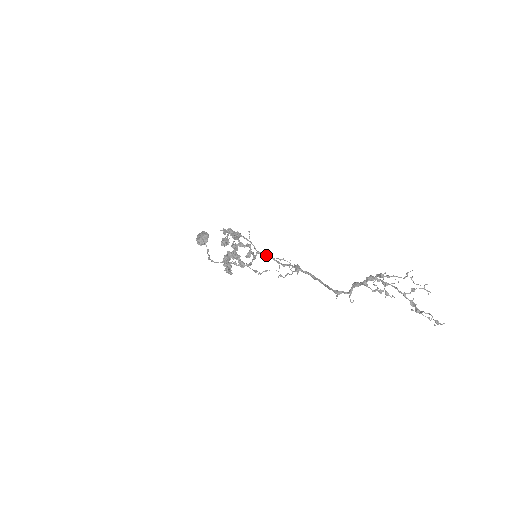
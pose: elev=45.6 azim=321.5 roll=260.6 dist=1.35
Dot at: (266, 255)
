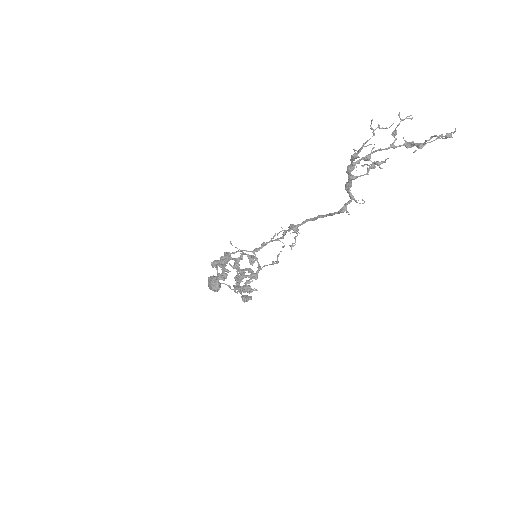
Dot at: (262, 246)
